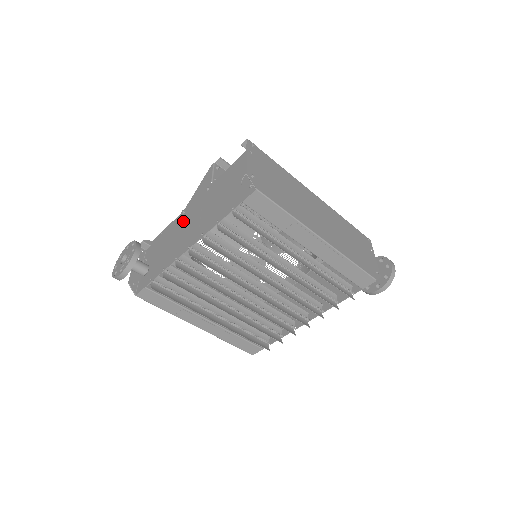
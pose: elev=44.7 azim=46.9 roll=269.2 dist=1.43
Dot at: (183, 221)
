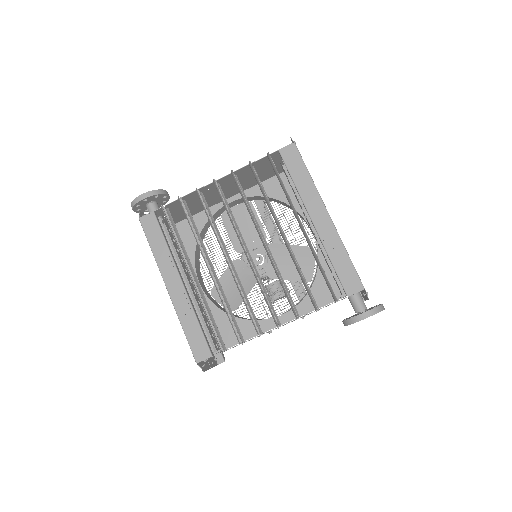
Dot at: (213, 200)
